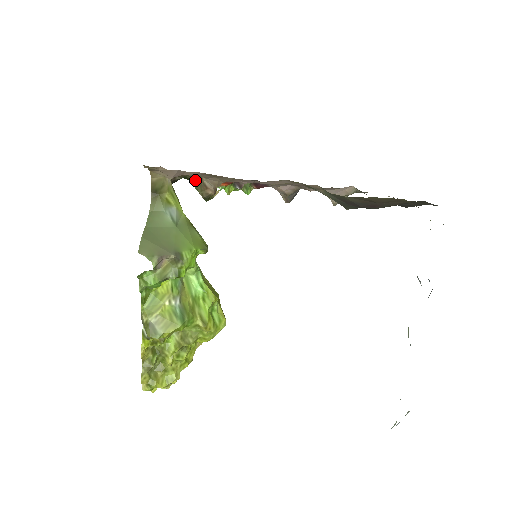
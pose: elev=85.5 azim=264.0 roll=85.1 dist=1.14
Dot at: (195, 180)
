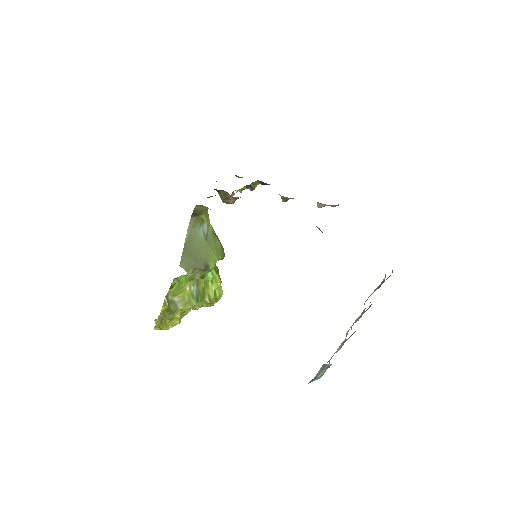
Dot at: (221, 192)
